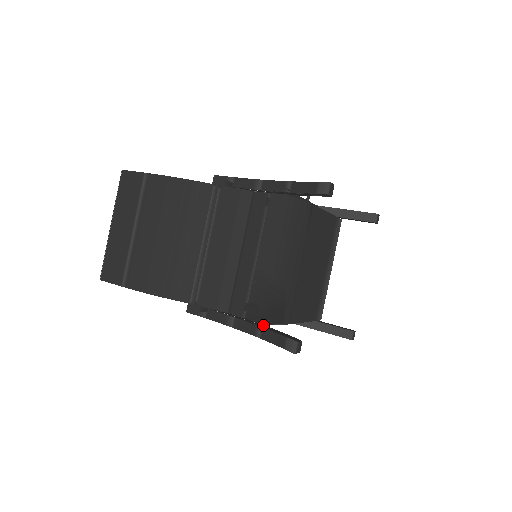
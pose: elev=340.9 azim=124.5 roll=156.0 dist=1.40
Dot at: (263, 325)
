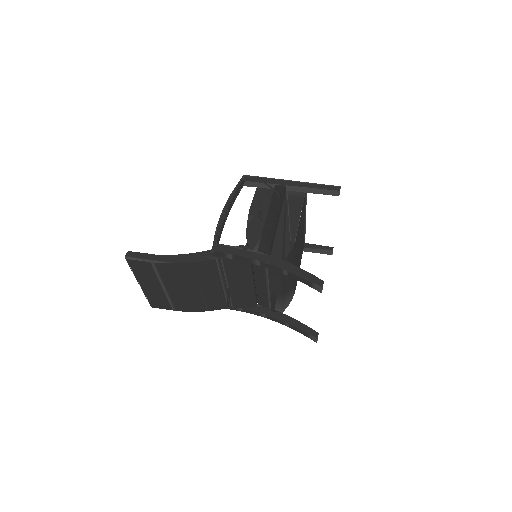
Dot at: (287, 317)
